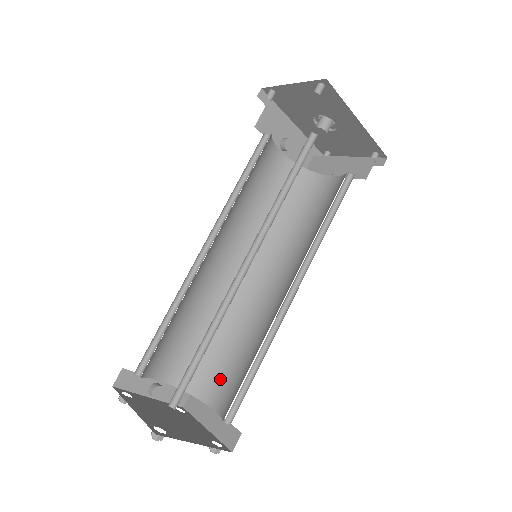
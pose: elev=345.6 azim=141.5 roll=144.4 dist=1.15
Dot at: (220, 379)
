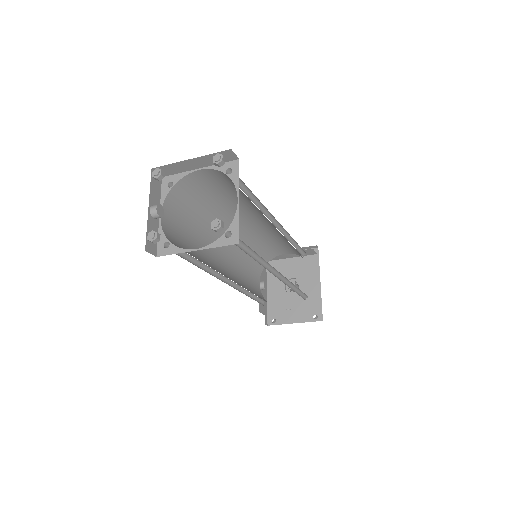
Dot at: occluded
